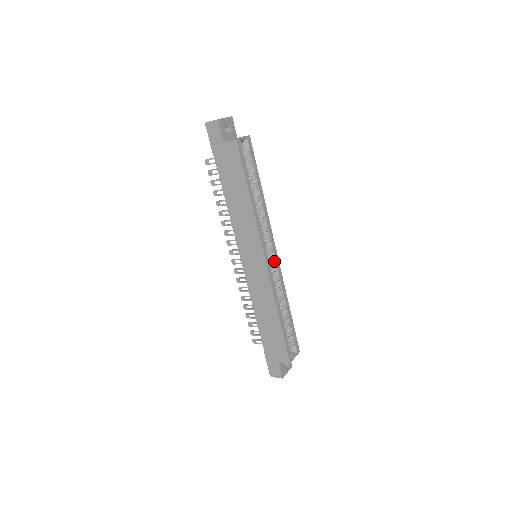
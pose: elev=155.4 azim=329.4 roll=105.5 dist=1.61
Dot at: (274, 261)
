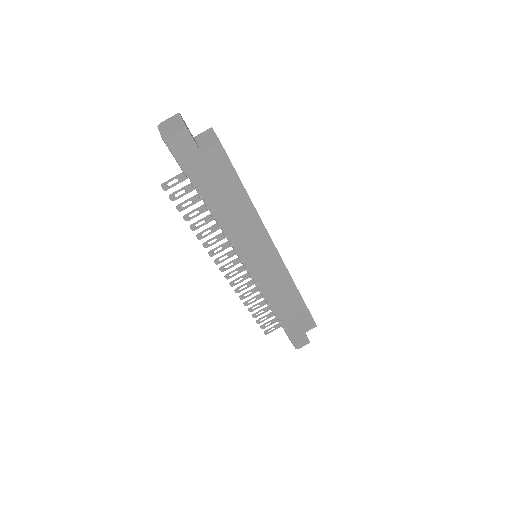
Dot at: occluded
